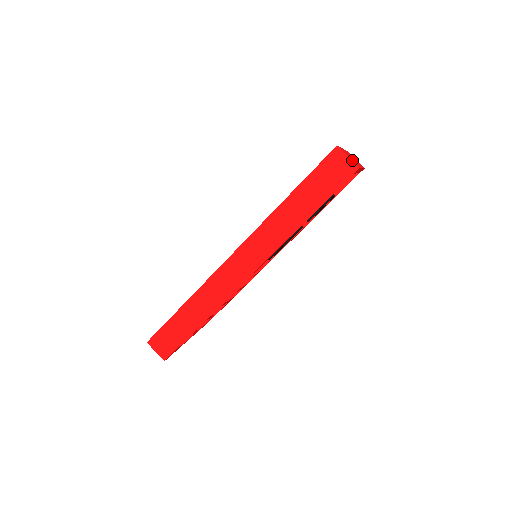
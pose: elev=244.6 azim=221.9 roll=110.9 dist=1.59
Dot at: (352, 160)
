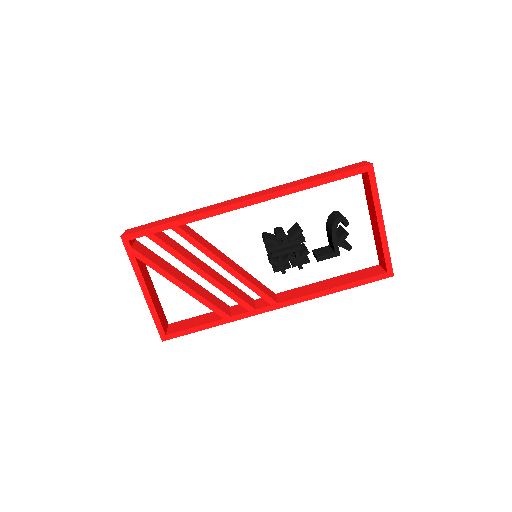
Dot at: occluded
